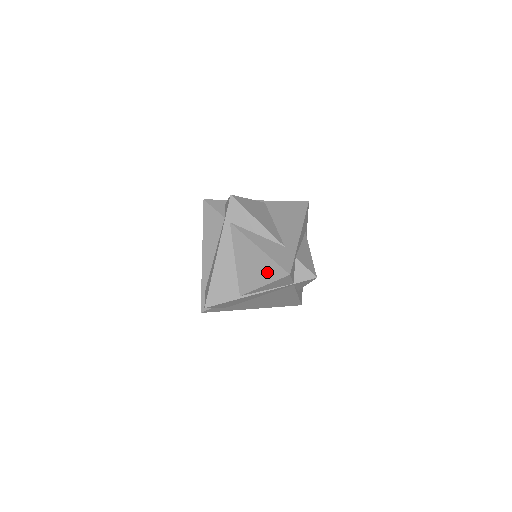
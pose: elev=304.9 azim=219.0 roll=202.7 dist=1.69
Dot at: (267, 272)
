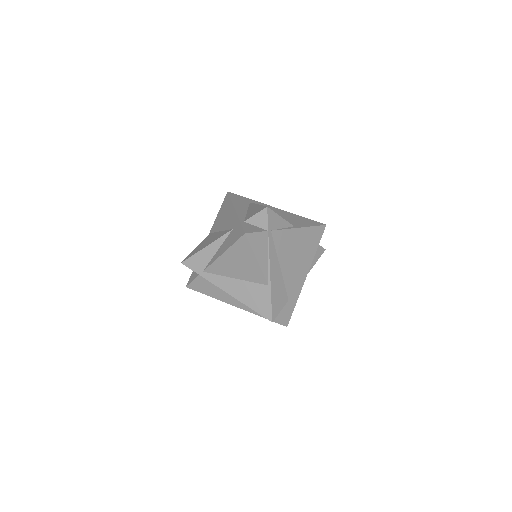
Dot at: (244, 254)
